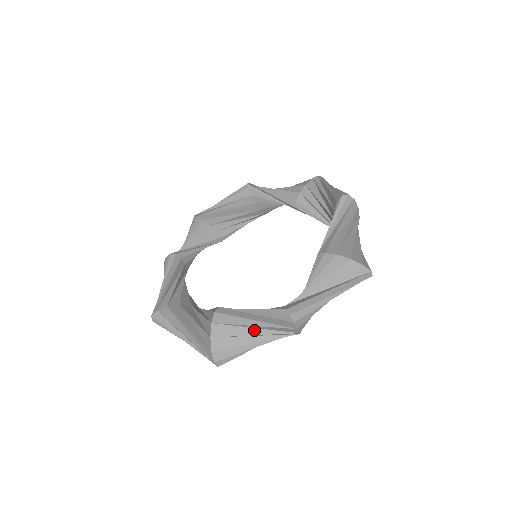
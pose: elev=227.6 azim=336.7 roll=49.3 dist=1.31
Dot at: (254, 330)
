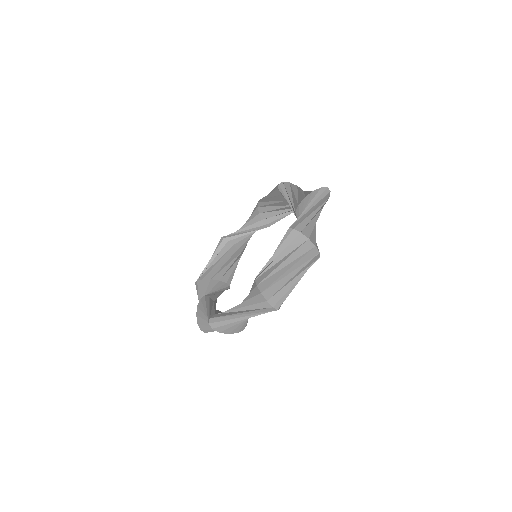
Dot at: occluded
